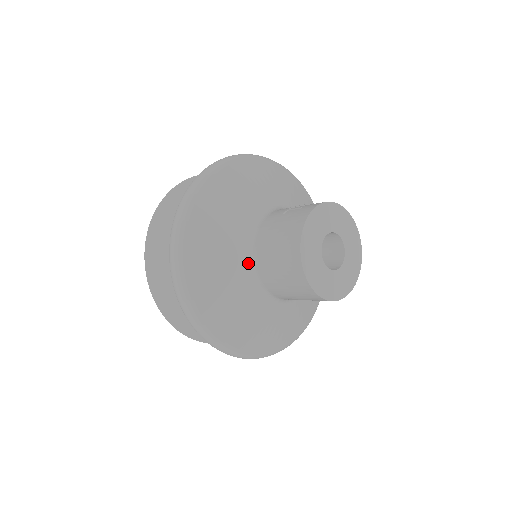
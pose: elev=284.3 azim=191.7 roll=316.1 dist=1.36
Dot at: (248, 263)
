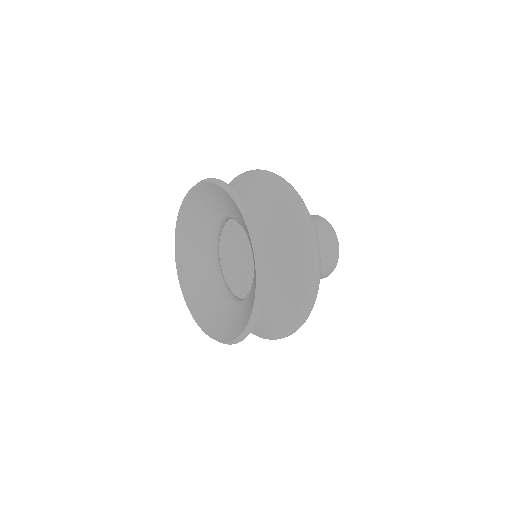
Dot at: occluded
